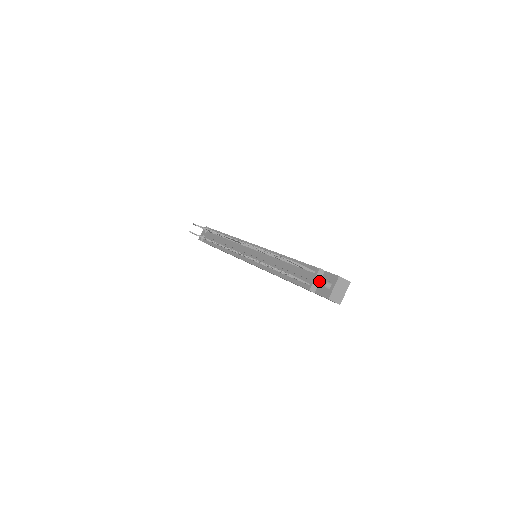
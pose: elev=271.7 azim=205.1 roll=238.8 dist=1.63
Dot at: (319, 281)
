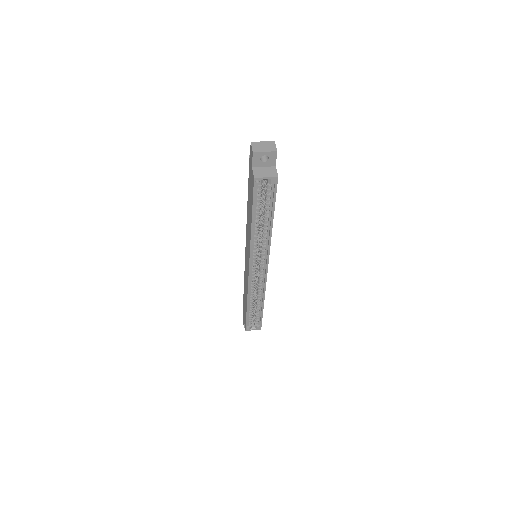
Dot at: occluded
